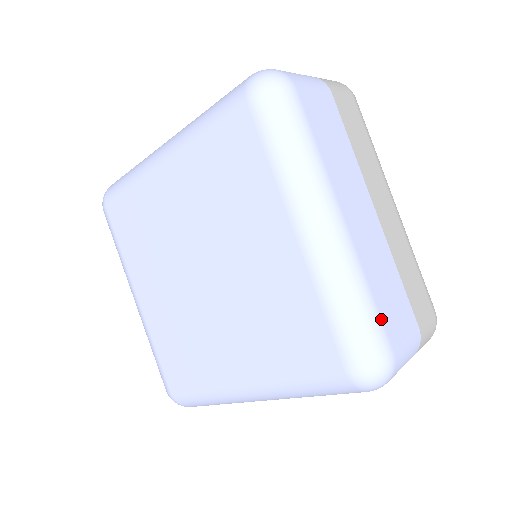
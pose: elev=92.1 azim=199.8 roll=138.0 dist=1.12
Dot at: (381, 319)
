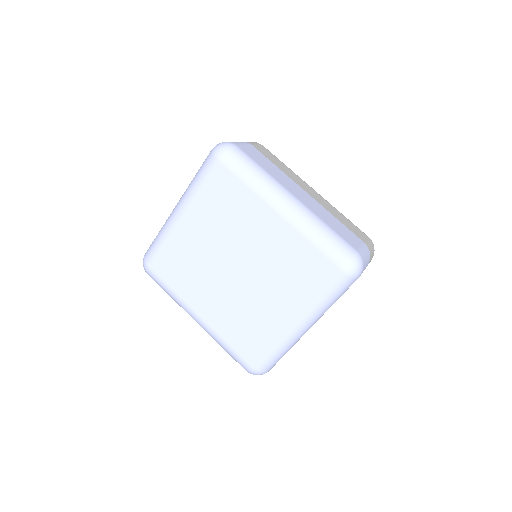
Dot at: occluded
